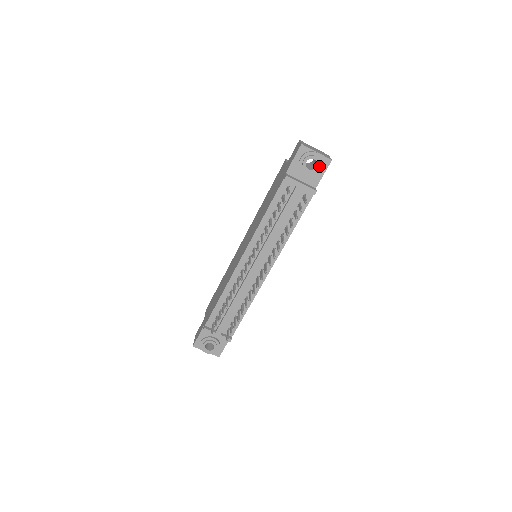
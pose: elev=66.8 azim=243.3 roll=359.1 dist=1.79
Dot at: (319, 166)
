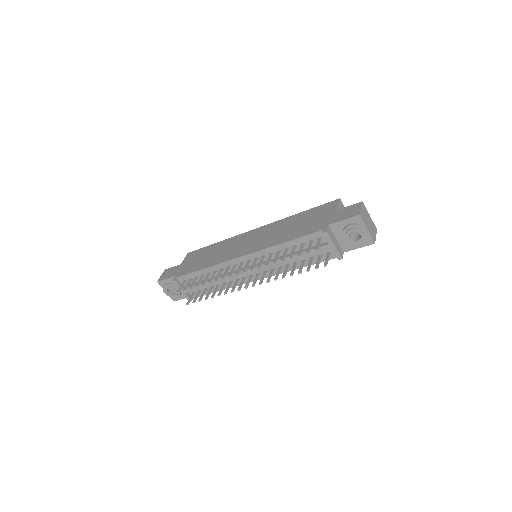
Dot at: (360, 241)
